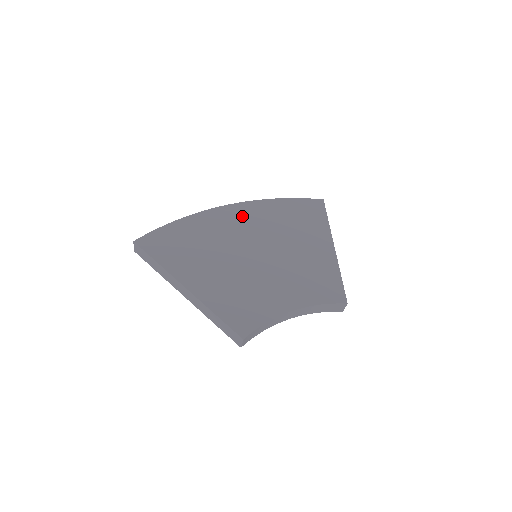
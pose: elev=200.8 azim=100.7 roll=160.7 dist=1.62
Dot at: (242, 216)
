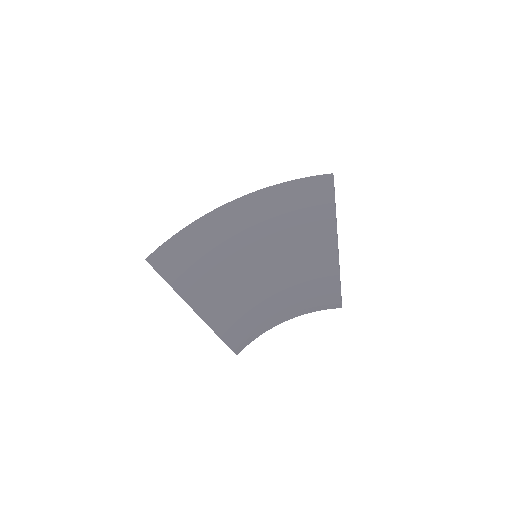
Dot at: (243, 213)
